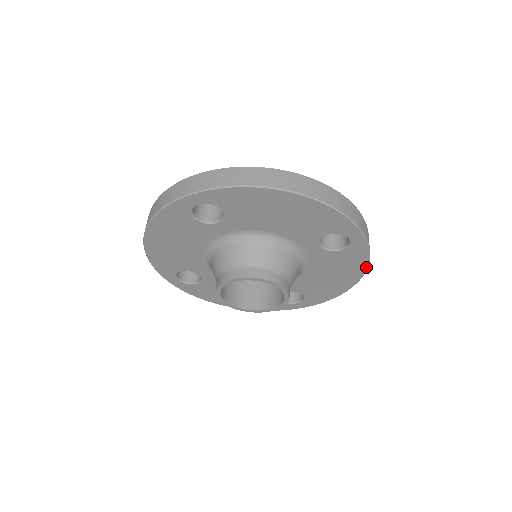
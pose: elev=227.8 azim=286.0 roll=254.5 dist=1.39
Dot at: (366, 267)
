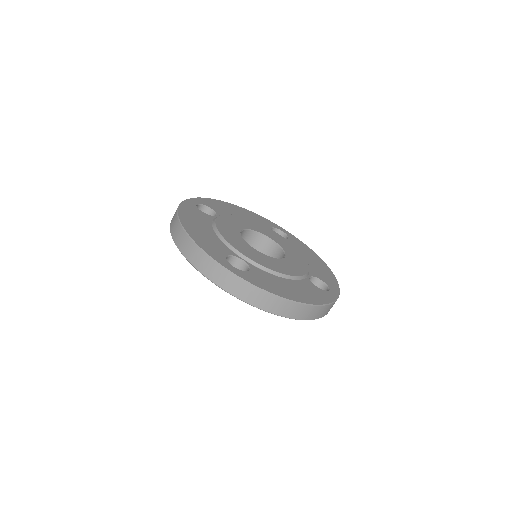
Dot at: occluded
